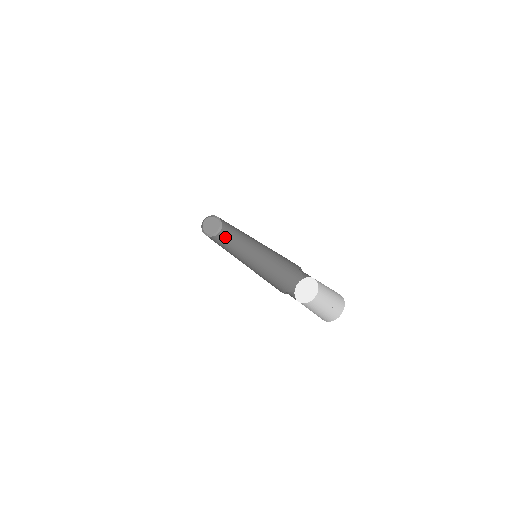
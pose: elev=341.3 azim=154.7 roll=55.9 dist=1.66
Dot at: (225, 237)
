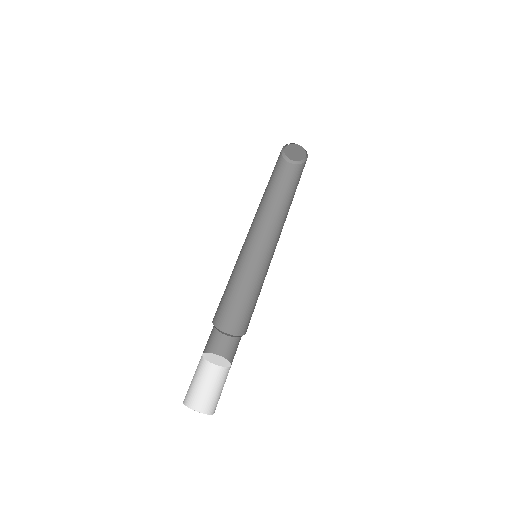
Dot at: (300, 175)
